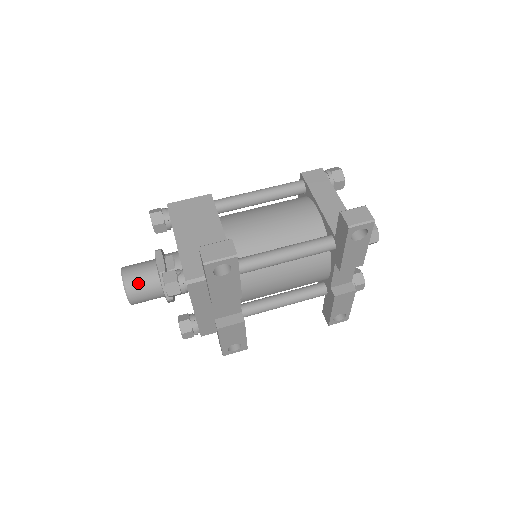
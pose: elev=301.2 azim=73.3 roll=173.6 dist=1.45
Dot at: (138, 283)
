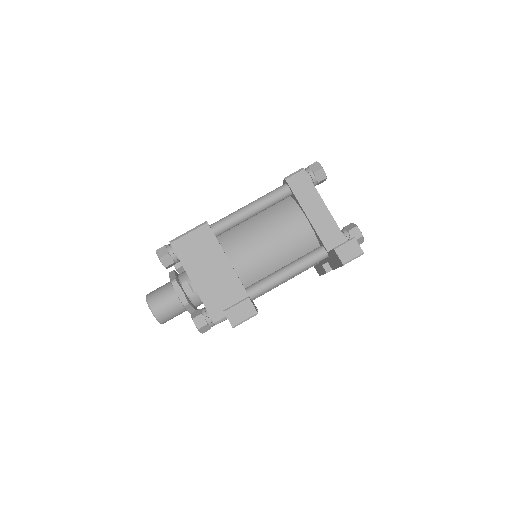
Dot at: (166, 313)
